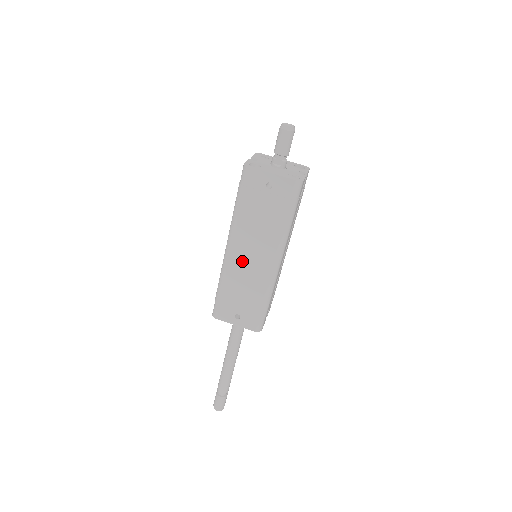
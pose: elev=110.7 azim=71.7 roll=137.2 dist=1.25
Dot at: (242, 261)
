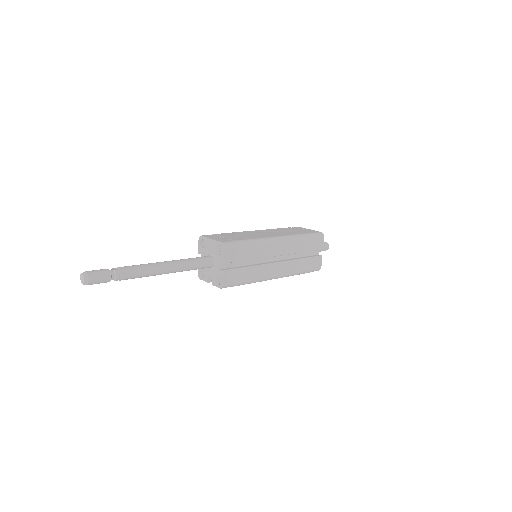
Dot at: (256, 233)
